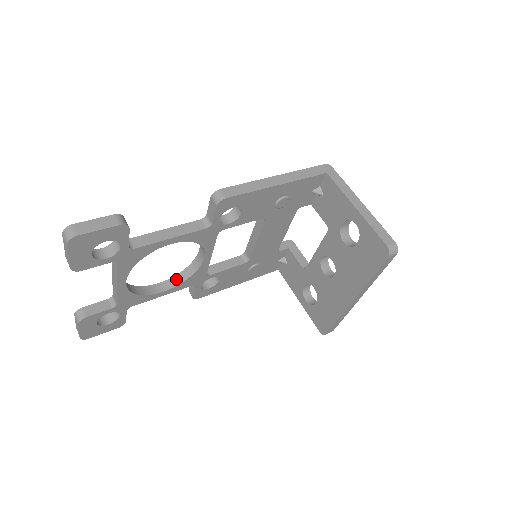
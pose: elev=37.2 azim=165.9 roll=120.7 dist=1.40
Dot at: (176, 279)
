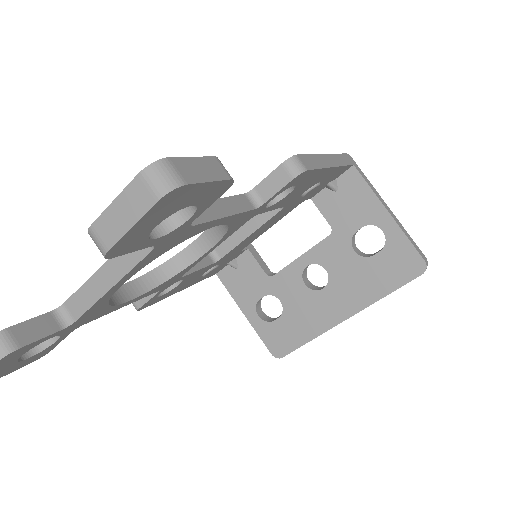
Dot at: (146, 280)
